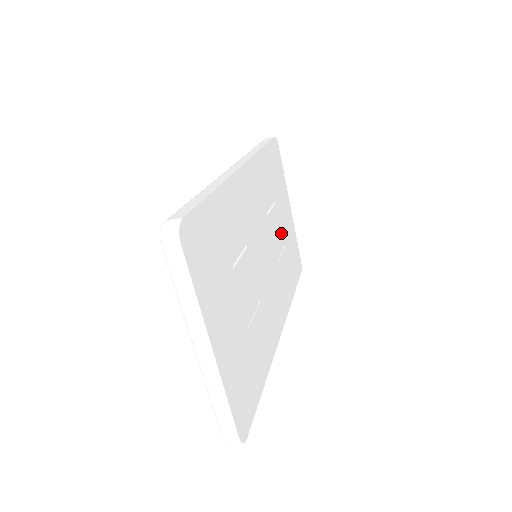
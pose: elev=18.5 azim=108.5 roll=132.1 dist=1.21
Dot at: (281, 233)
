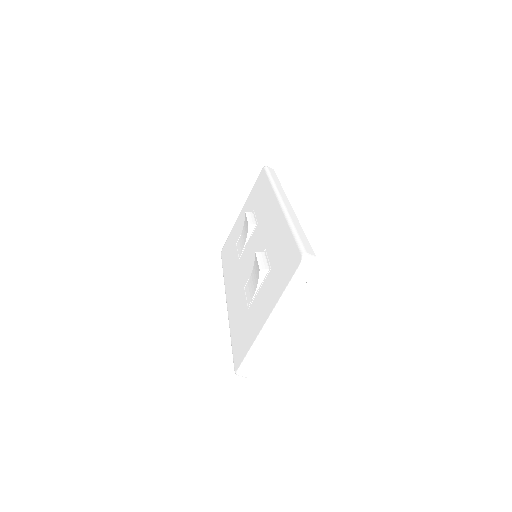
Dot at: occluded
